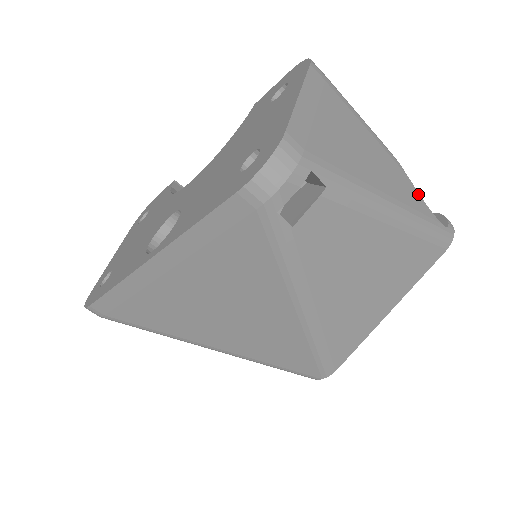
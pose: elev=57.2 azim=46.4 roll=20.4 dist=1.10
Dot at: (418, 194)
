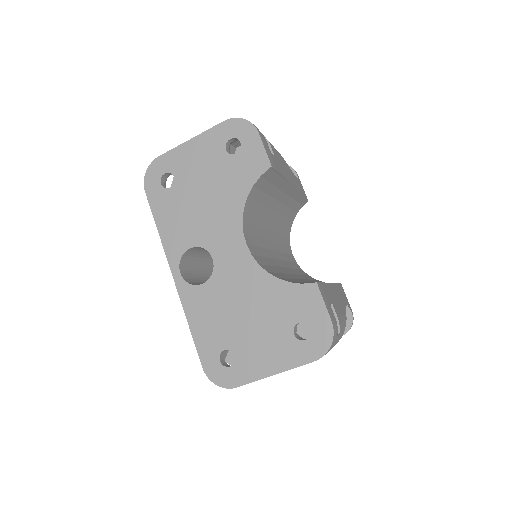
Dot at: occluded
